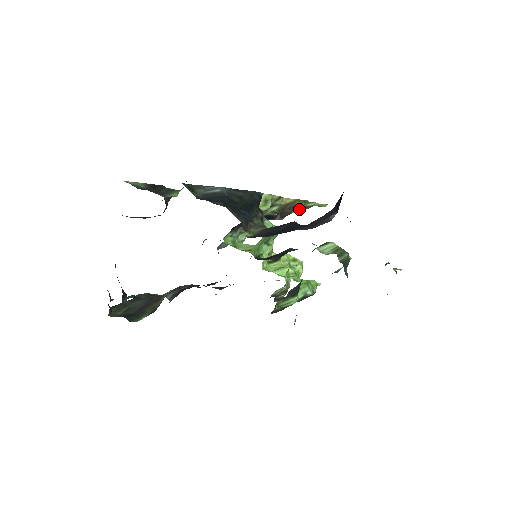
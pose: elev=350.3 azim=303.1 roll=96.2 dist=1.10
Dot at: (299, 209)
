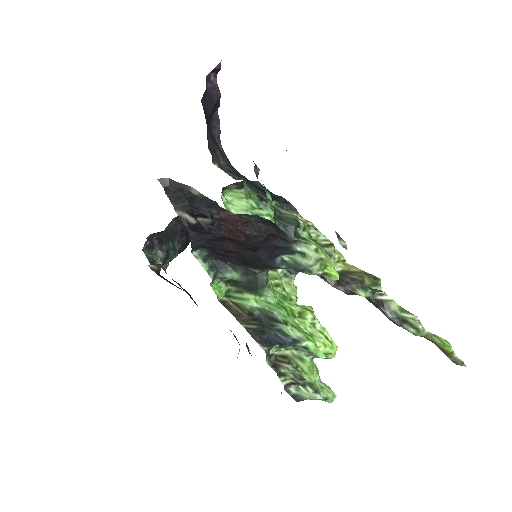
Dot at: (384, 310)
